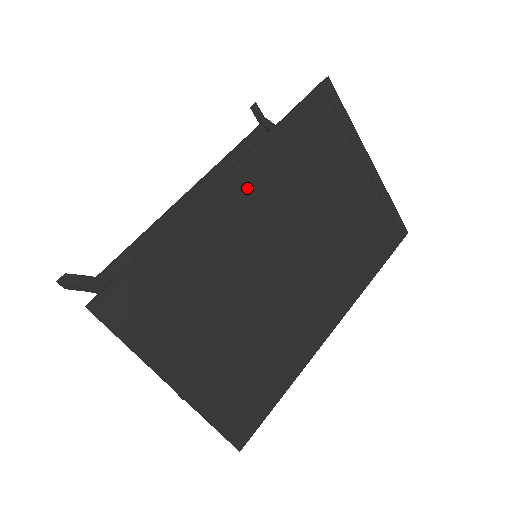
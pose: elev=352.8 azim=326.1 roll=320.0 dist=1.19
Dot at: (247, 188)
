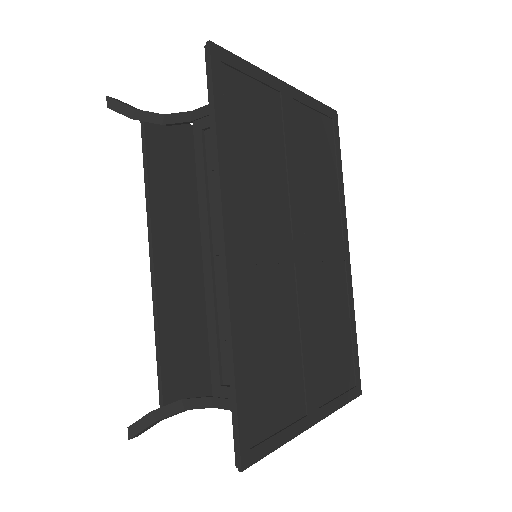
Dot at: (242, 236)
